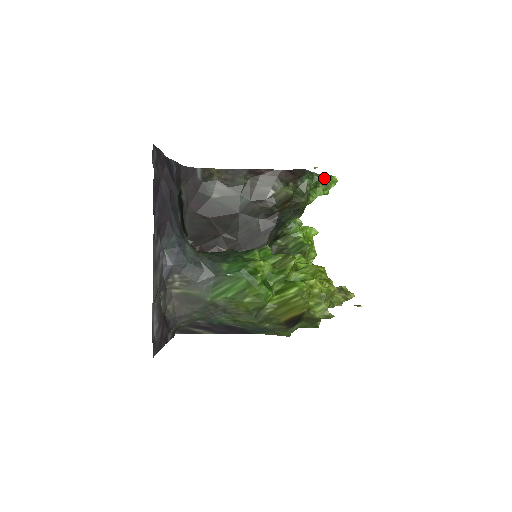
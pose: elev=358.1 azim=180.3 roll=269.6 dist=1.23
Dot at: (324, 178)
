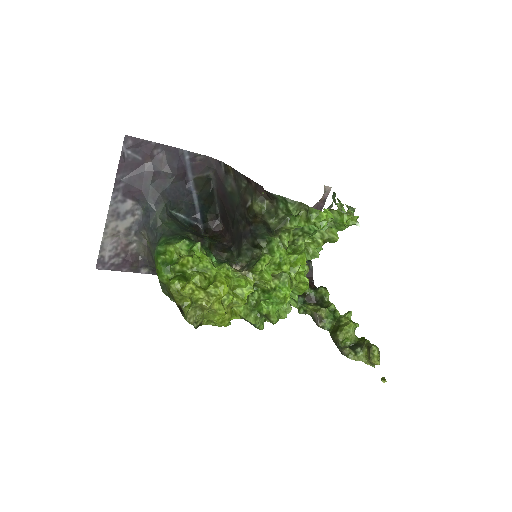
Dot at: (308, 209)
